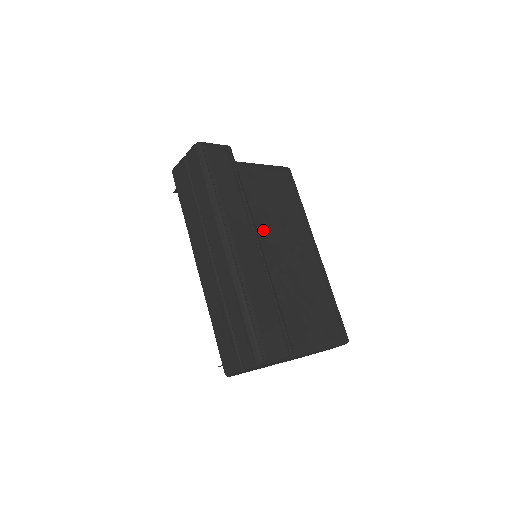
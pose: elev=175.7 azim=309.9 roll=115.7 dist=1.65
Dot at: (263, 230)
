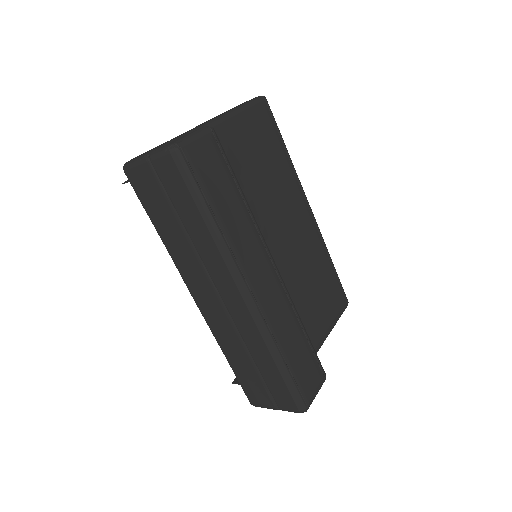
Dot at: (260, 221)
